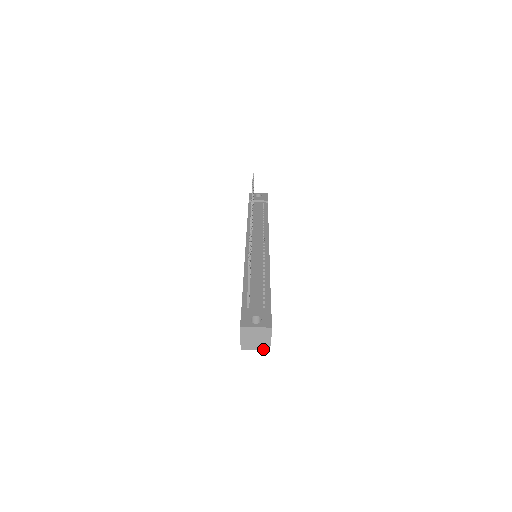
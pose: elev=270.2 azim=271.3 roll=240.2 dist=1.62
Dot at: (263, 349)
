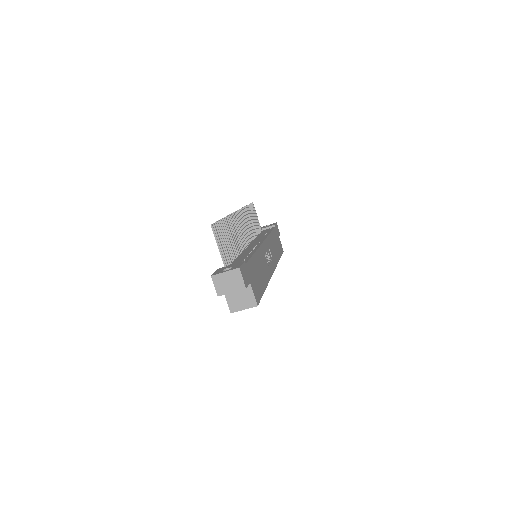
Dot at: (251, 307)
